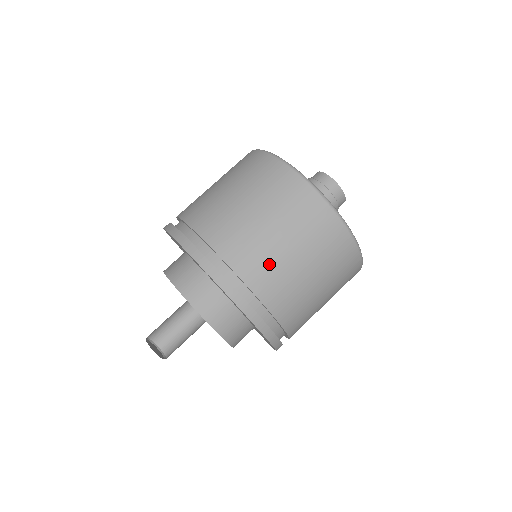
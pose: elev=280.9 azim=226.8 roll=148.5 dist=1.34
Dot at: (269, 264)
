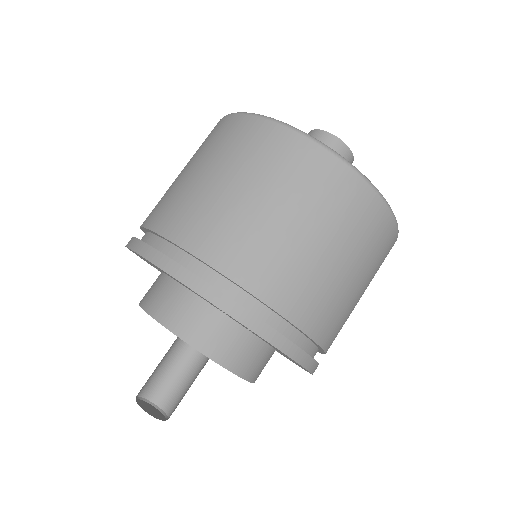
Dot at: (309, 282)
